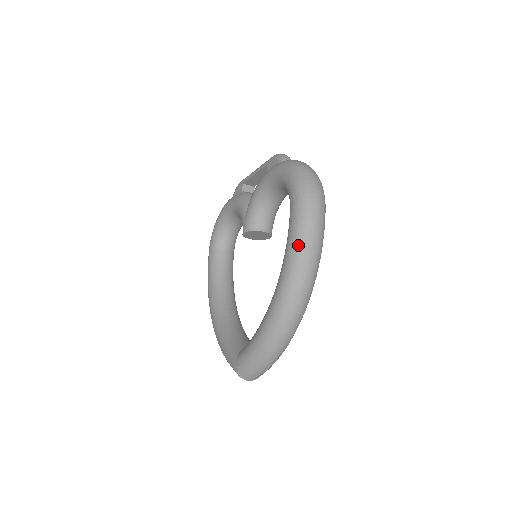
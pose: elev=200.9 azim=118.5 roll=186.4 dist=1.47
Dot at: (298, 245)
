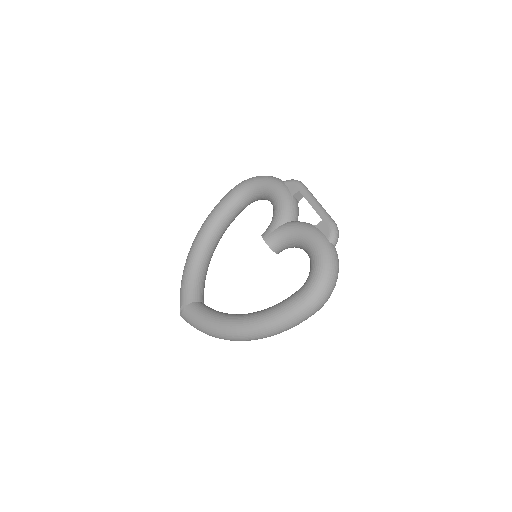
Dot at: (278, 322)
